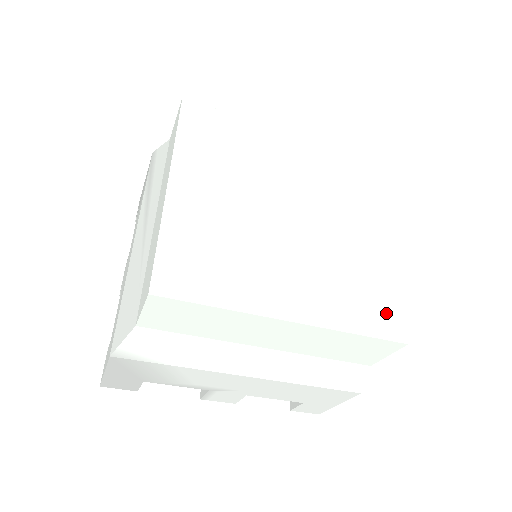
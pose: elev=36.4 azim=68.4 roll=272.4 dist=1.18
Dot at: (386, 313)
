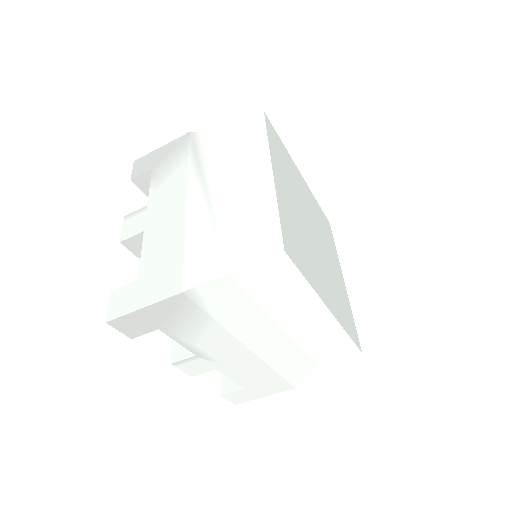
Dot at: (353, 328)
